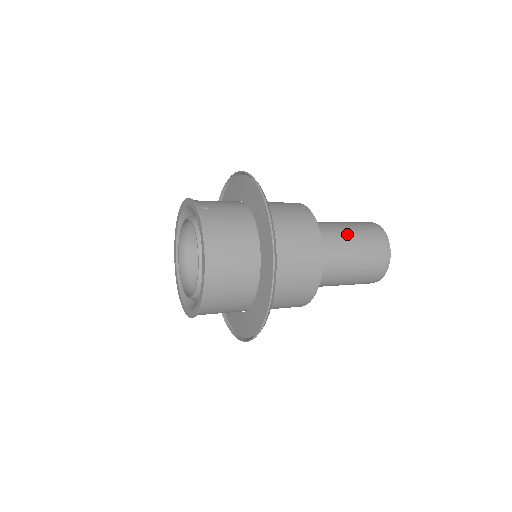
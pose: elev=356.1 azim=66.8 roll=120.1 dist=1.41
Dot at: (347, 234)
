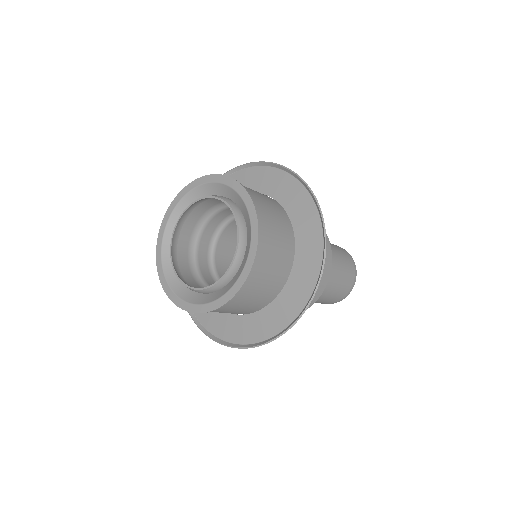
Dot at: occluded
